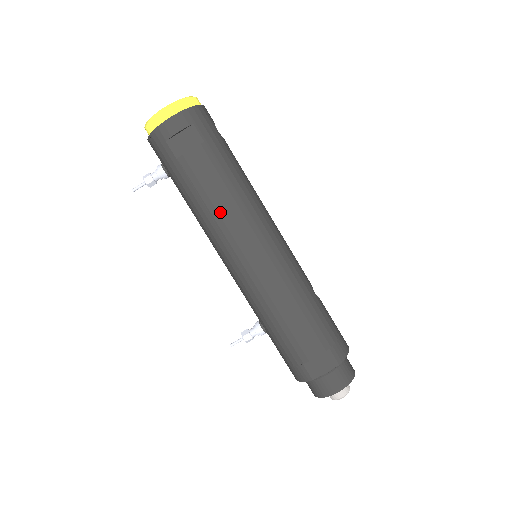
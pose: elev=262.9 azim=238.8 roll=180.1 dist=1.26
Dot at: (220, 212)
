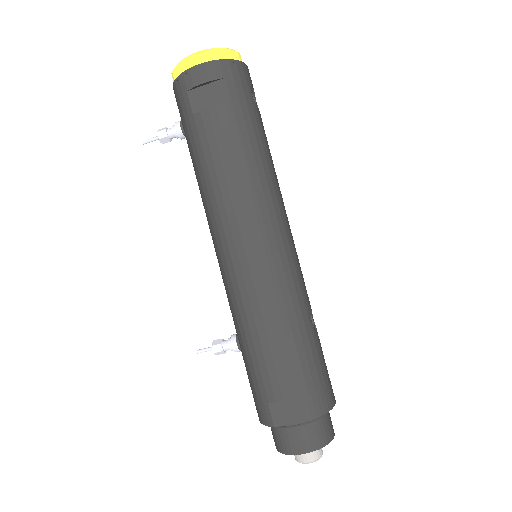
Dot at: (223, 188)
